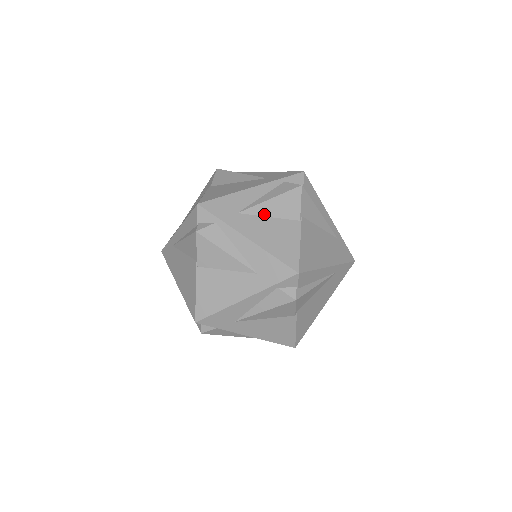
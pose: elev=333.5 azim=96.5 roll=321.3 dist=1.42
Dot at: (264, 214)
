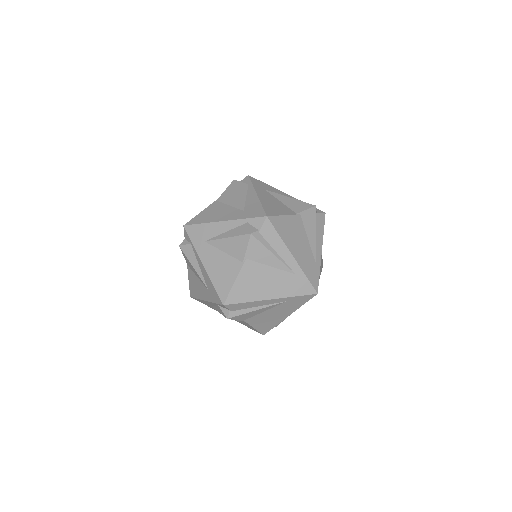
Dot at: (221, 248)
